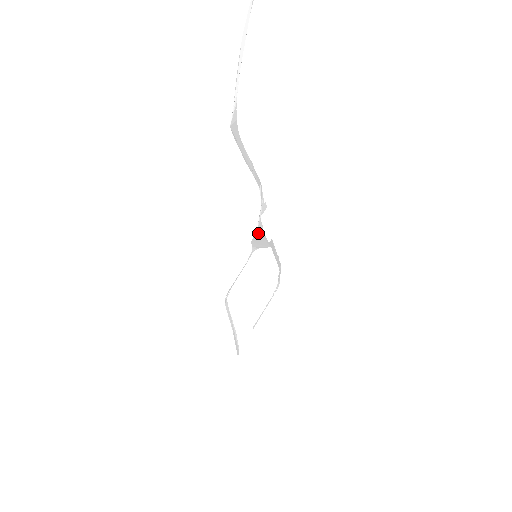
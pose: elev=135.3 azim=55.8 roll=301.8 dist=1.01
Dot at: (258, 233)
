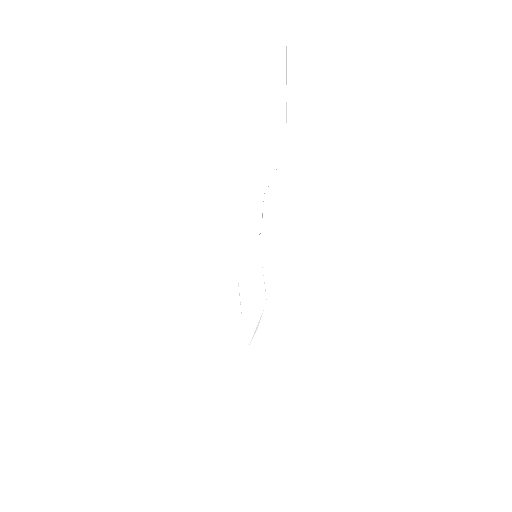
Dot at: occluded
